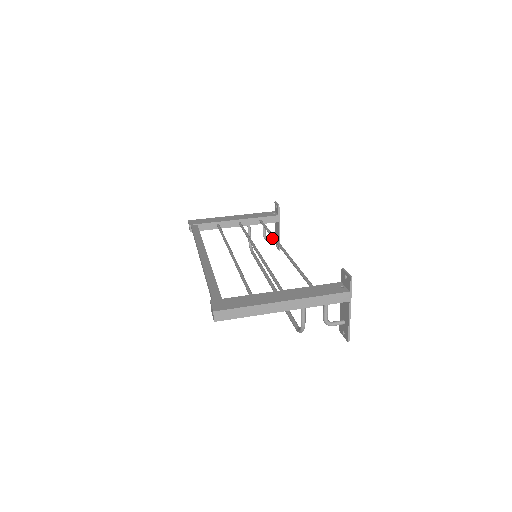
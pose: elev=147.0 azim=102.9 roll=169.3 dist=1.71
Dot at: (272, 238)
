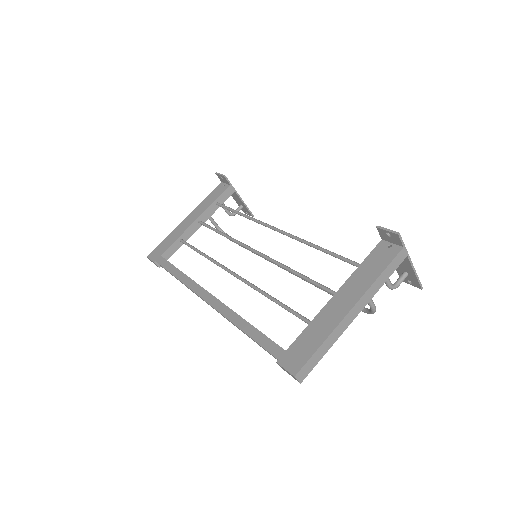
Dot at: (237, 210)
